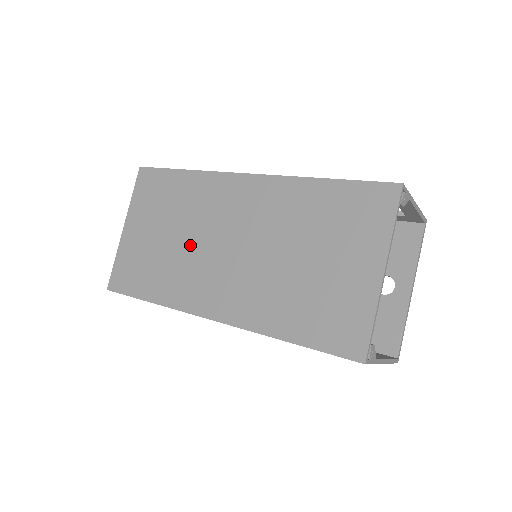
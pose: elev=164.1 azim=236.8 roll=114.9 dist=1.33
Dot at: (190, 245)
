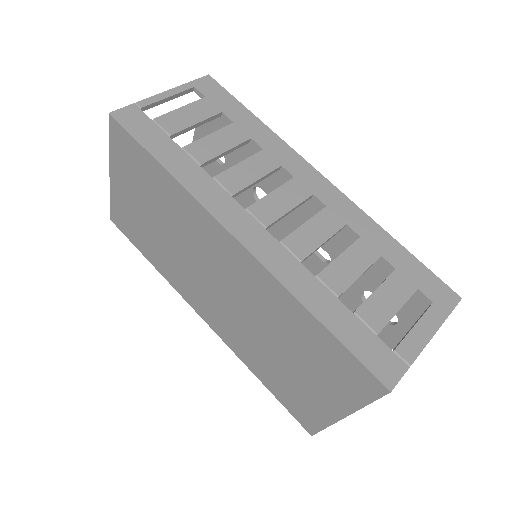
Dot at: (179, 252)
